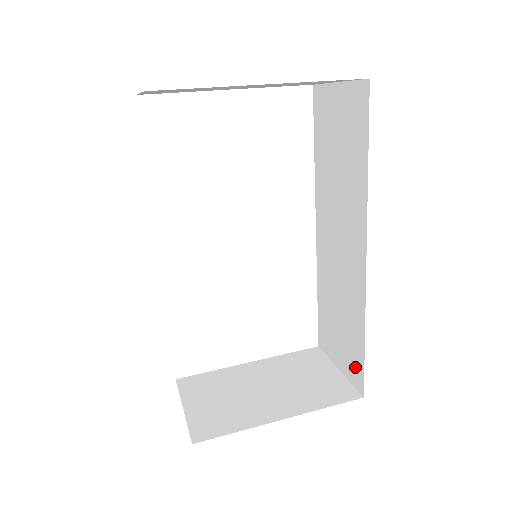
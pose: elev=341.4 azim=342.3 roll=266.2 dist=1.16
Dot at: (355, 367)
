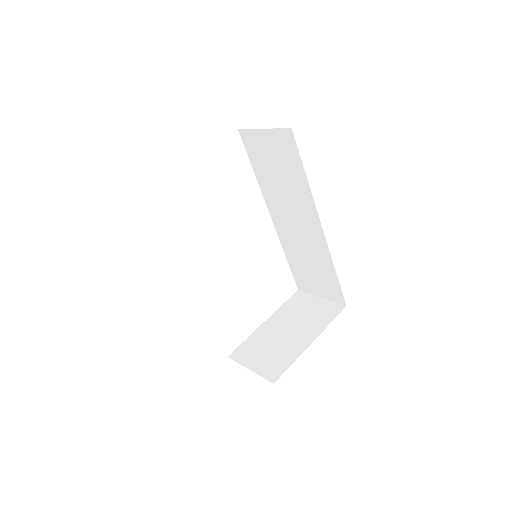
Dot at: (334, 291)
